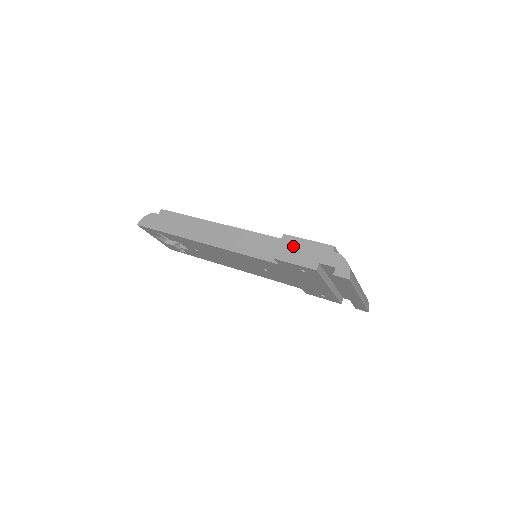
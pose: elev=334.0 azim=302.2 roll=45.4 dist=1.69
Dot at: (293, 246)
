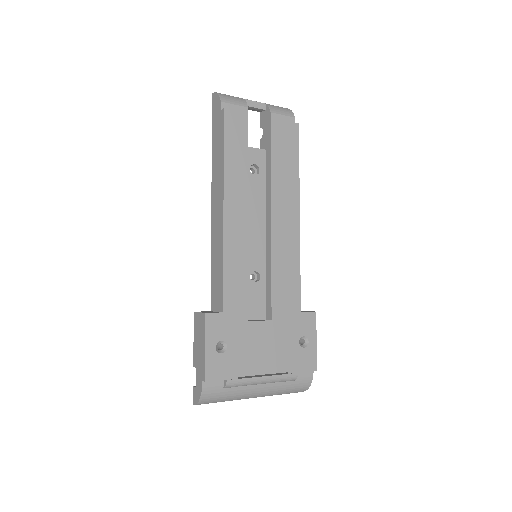
Dot at: (200, 331)
